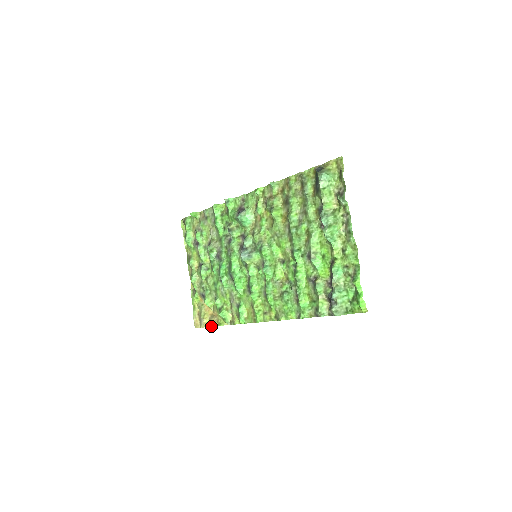
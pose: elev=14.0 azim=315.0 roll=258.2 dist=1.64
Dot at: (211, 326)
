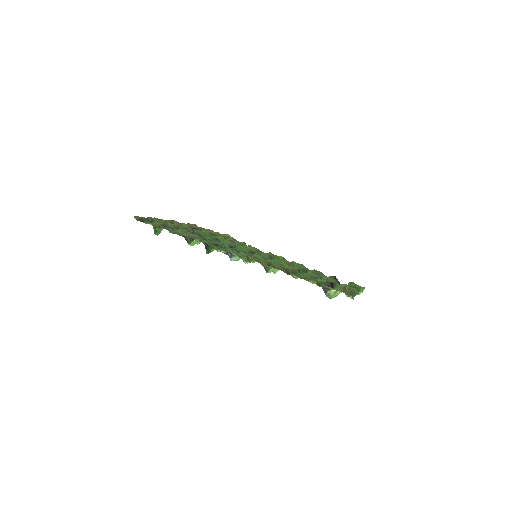
Dot at: occluded
